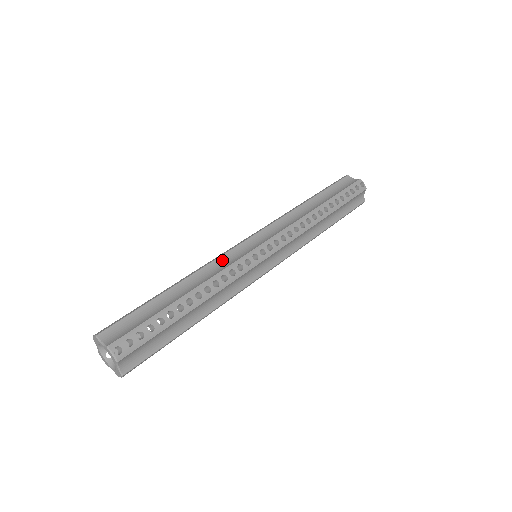
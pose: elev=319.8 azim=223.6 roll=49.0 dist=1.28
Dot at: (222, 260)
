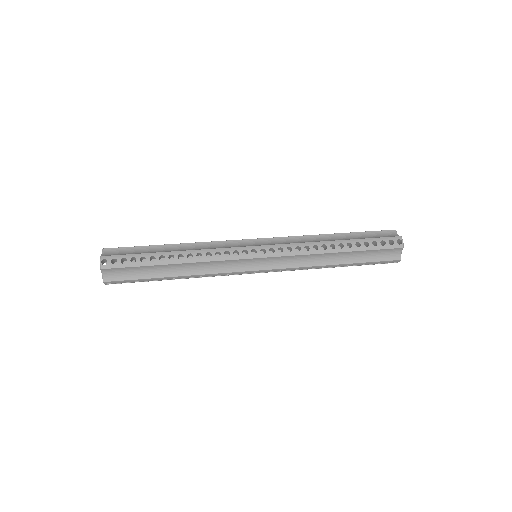
Dot at: (220, 244)
